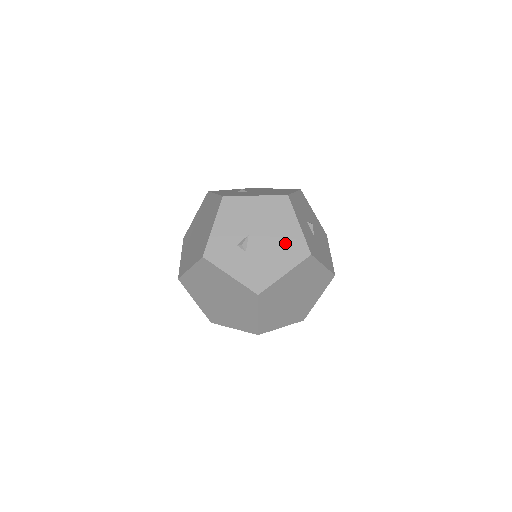
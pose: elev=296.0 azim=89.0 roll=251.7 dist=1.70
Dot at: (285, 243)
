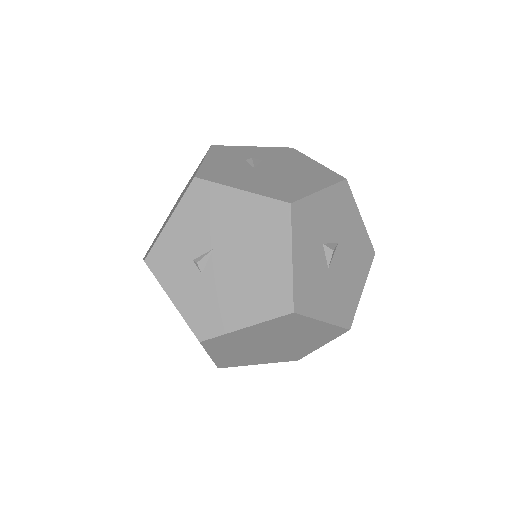
Dot at: (260, 280)
